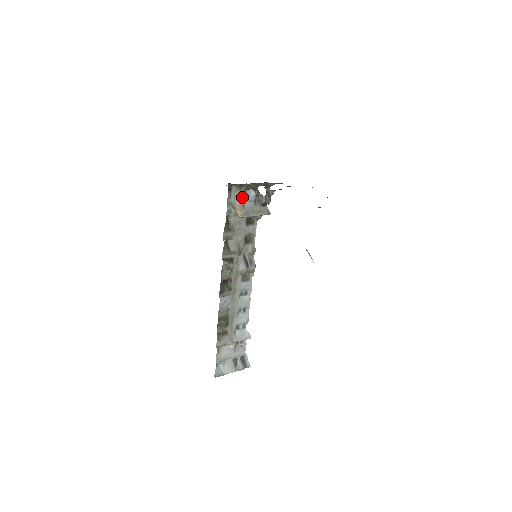
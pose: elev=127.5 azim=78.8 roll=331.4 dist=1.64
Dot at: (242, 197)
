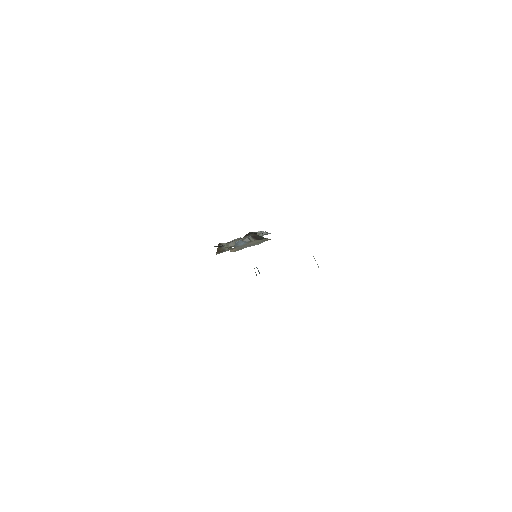
Dot at: (231, 248)
